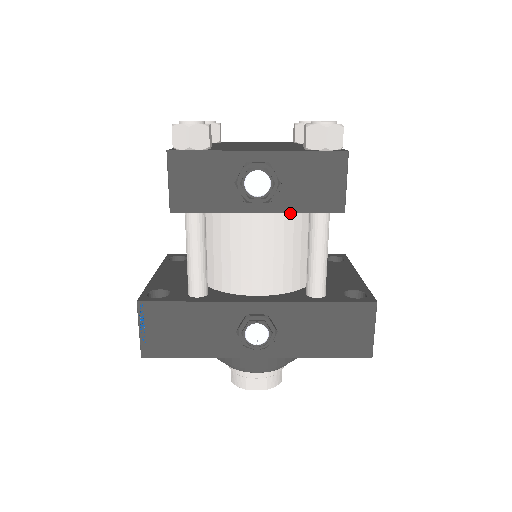
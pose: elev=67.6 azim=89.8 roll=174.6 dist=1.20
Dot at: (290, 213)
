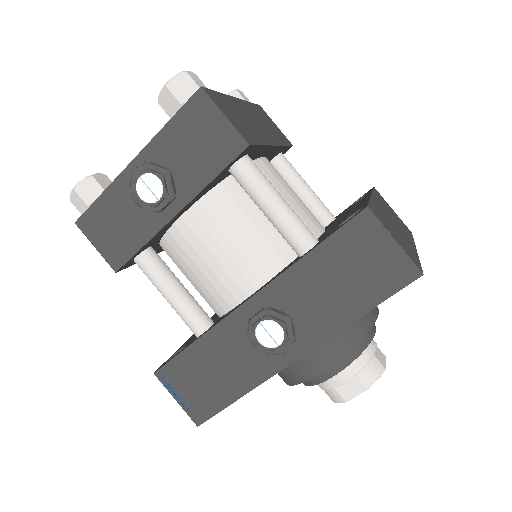
Dot at: (219, 191)
